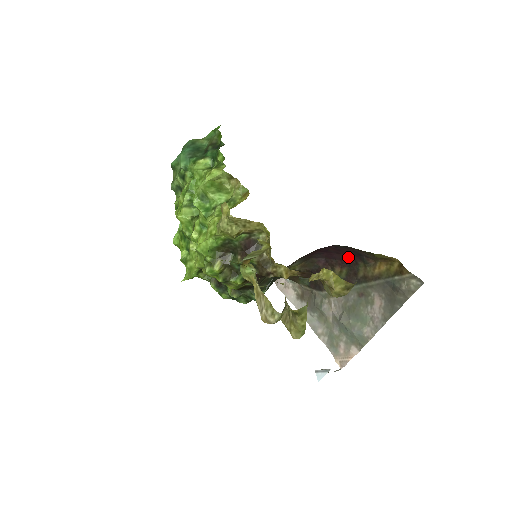
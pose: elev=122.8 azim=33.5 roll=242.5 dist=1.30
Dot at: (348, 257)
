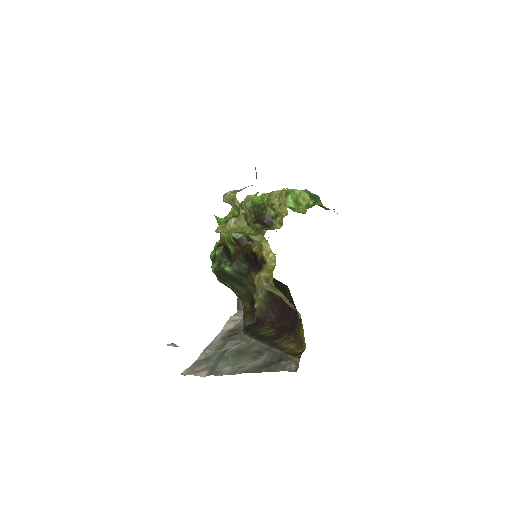
Dot at: (287, 326)
